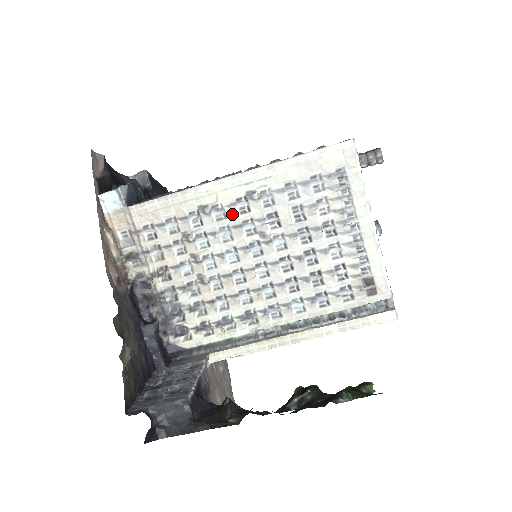
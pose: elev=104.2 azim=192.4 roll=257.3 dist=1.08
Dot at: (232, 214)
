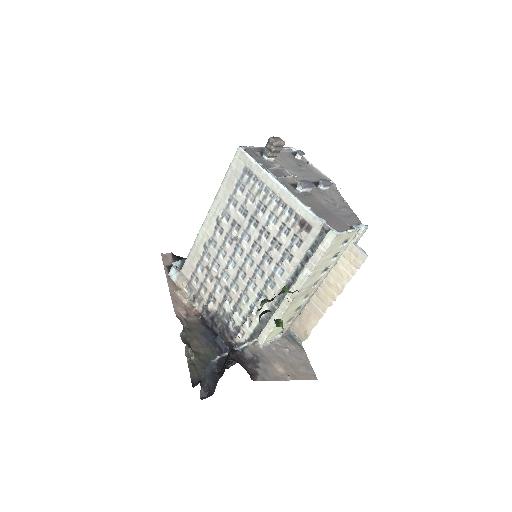
Dot at: (217, 238)
